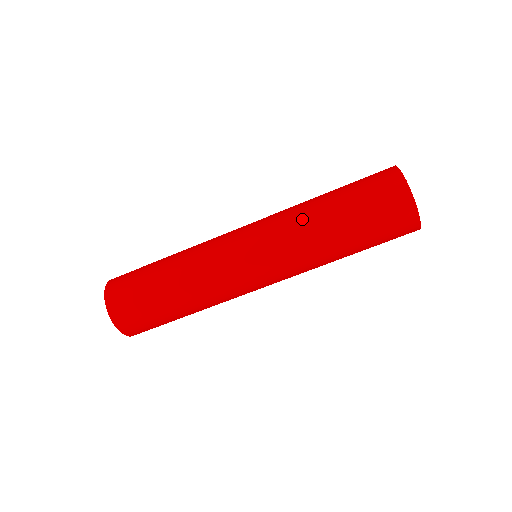
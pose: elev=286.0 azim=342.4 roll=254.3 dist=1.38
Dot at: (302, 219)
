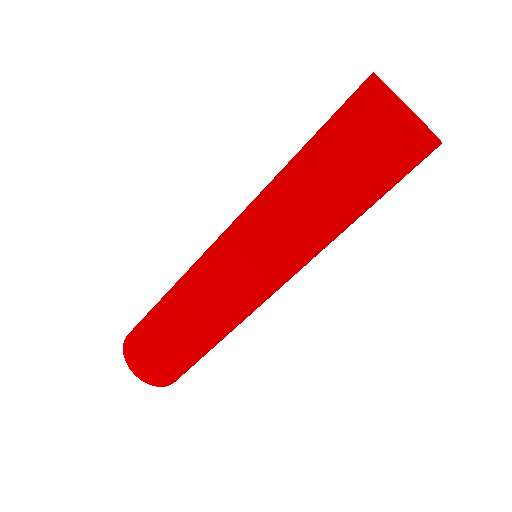
Dot at: (282, 203)
